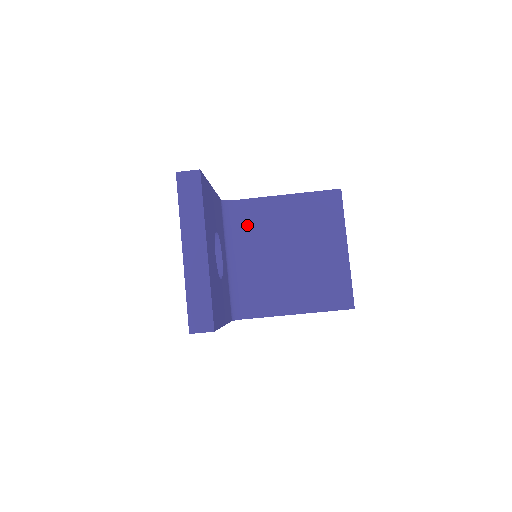
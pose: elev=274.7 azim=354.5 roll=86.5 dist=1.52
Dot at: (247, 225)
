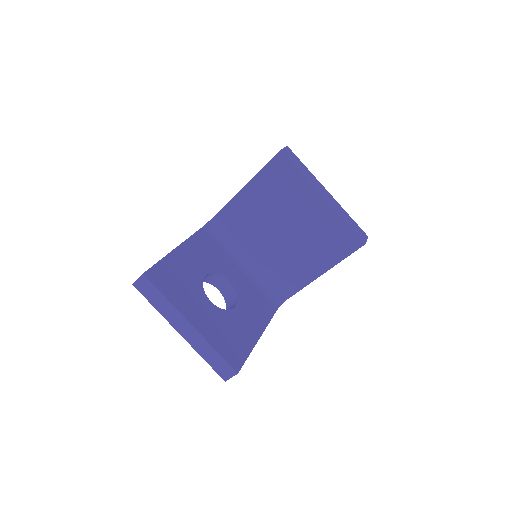
Dot at: (236, 230)
